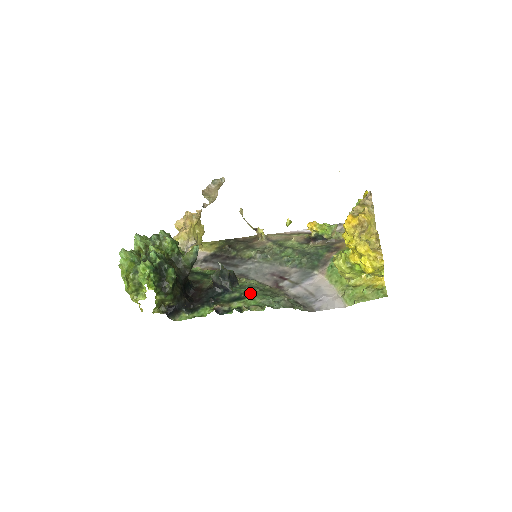
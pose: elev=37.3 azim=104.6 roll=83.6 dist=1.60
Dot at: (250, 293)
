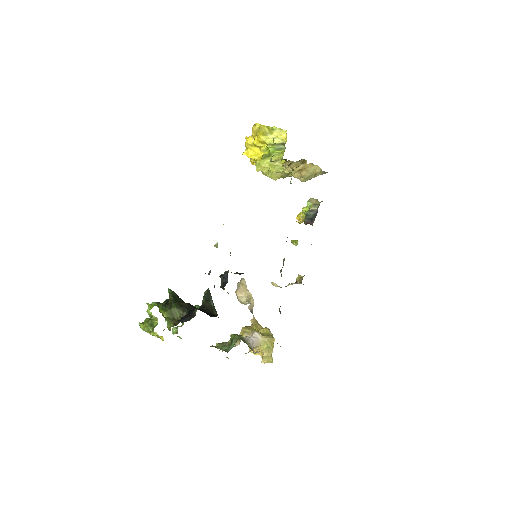
Dot at: occluded
